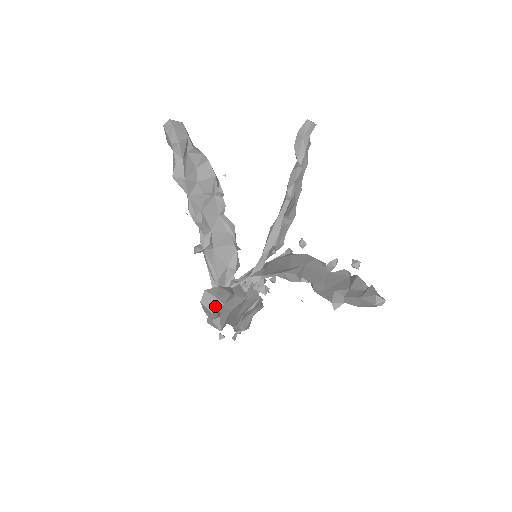
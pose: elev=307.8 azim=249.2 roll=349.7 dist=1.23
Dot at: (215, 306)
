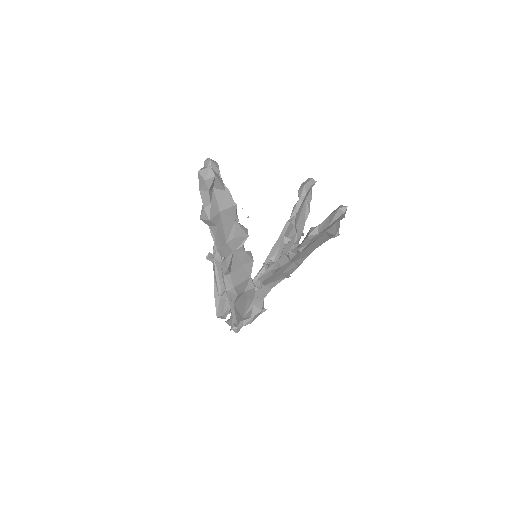
Dot at: (208, 174)
